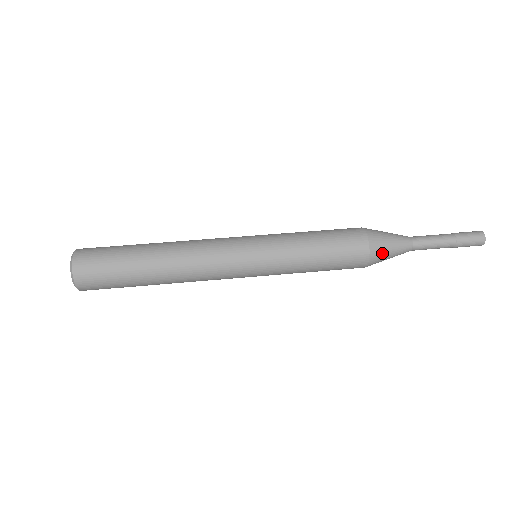
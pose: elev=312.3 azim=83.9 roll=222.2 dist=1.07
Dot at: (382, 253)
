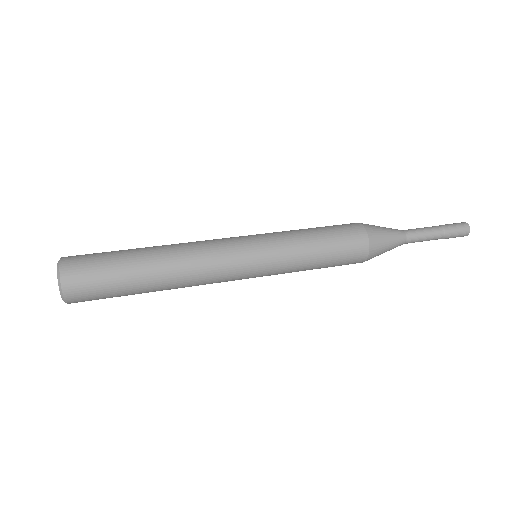
Dot at: (378, 253)
